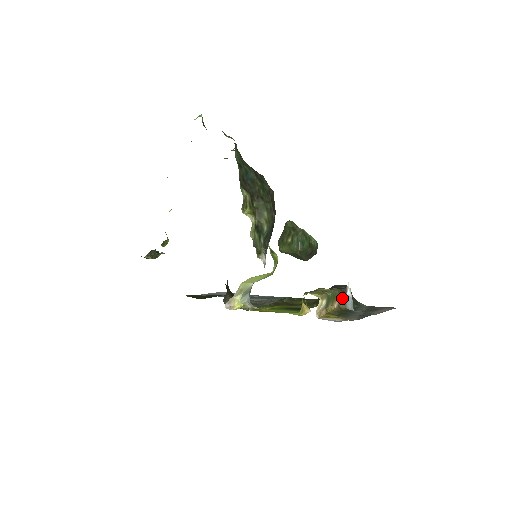
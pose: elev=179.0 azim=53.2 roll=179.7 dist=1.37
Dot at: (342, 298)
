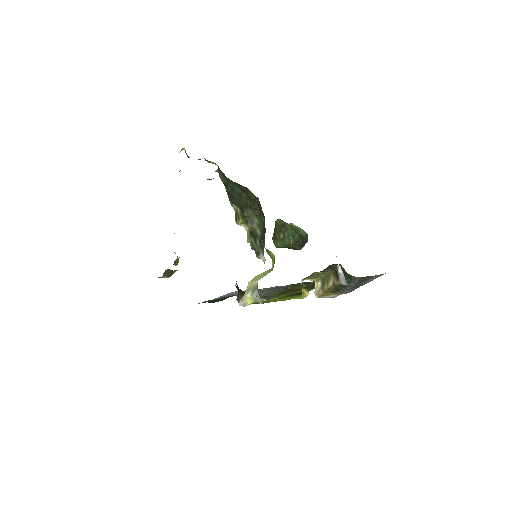
Dot at: (335, 276)
